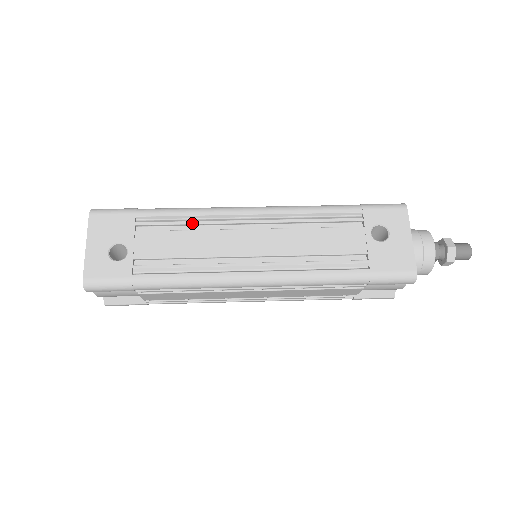
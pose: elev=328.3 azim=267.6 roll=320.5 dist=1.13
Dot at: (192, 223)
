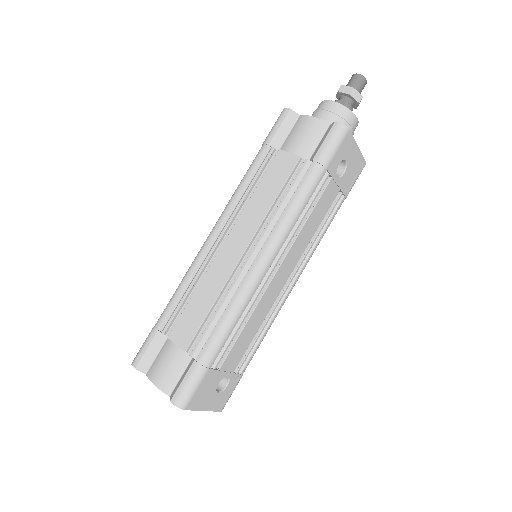
Dot at: occluded
